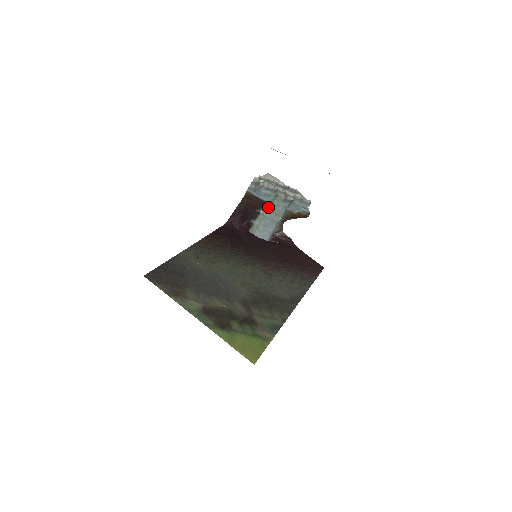
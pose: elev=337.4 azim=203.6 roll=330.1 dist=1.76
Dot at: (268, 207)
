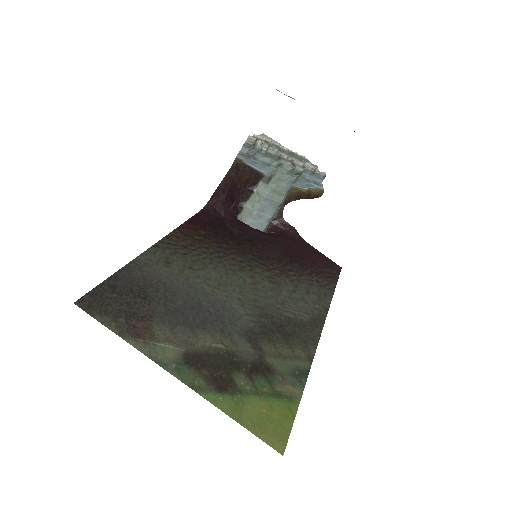
Dot at: (266, 182)
